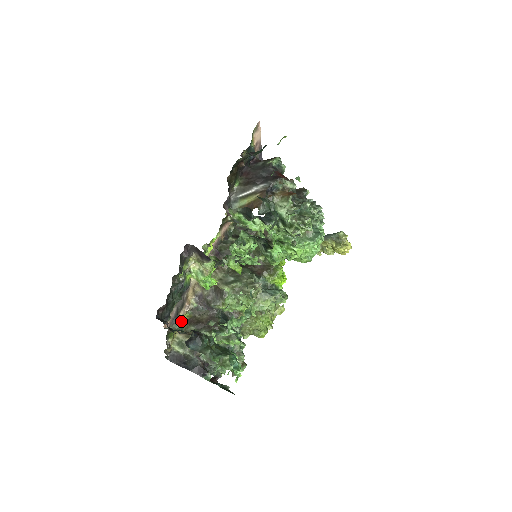
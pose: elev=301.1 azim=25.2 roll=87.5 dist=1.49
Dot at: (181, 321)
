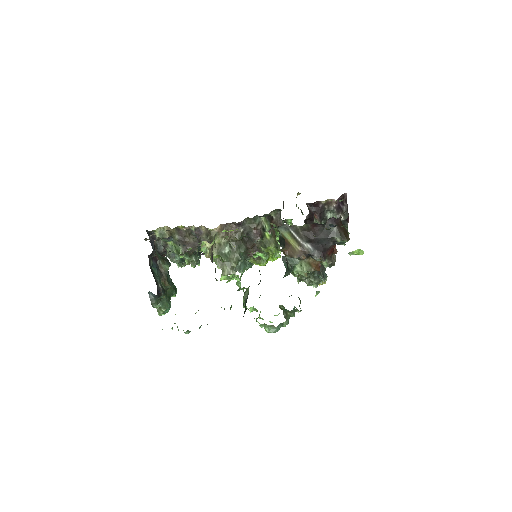
Dot at: occluded
